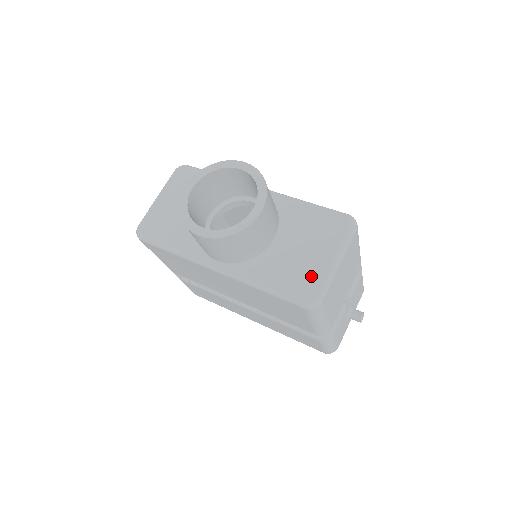
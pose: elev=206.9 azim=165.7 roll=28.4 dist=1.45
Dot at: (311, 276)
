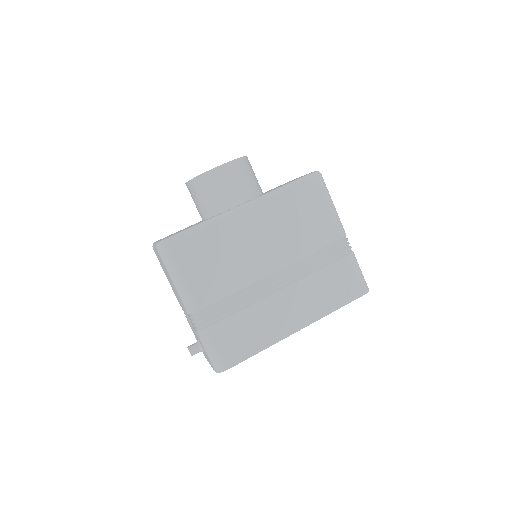
Dot at: occluded
